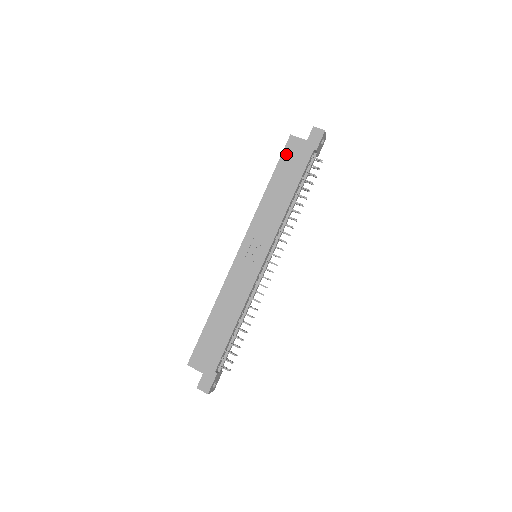
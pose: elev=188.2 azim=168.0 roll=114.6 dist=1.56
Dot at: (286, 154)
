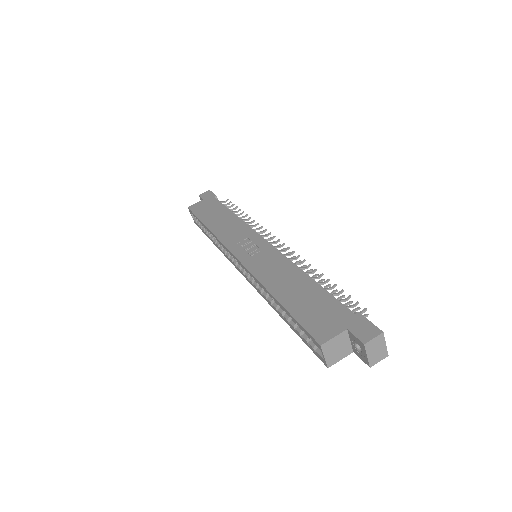
Dot at: (197, 212)
